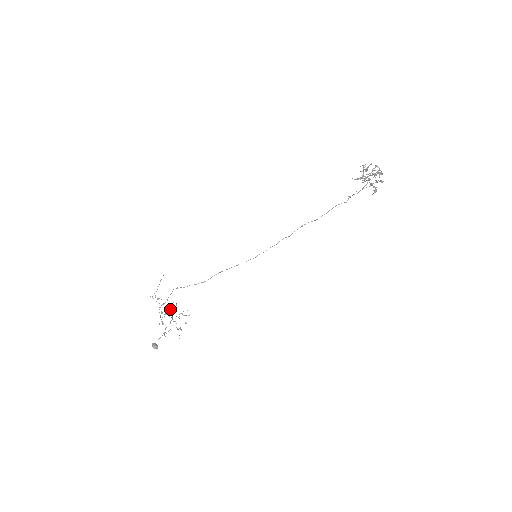
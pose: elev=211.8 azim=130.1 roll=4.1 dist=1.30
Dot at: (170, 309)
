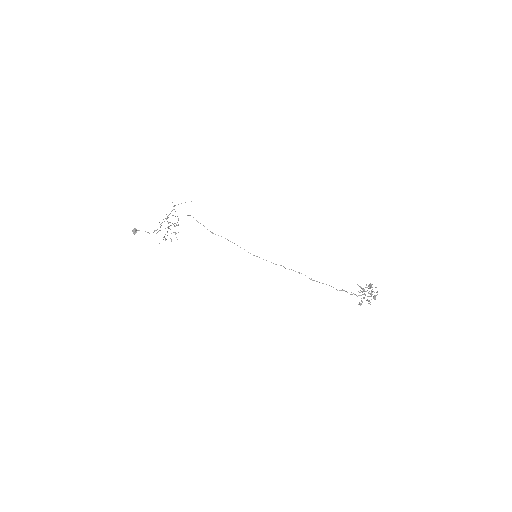
Dot at: occluded
